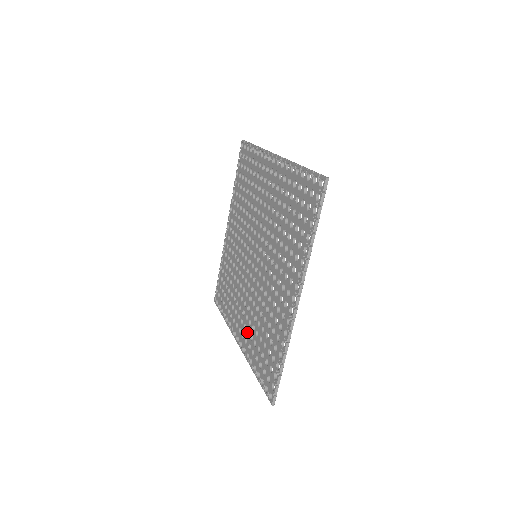
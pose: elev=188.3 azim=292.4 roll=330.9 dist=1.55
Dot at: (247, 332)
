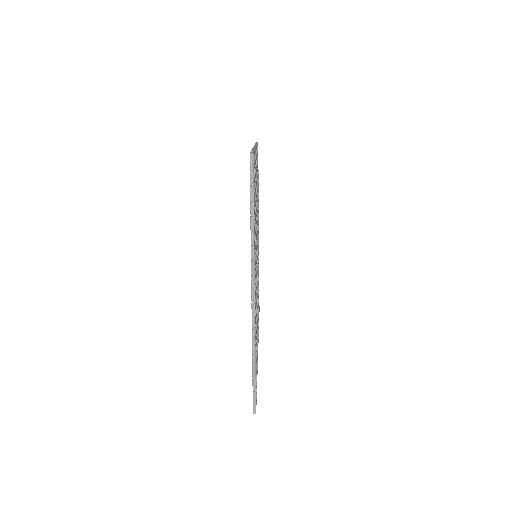
Dot at: occluded
